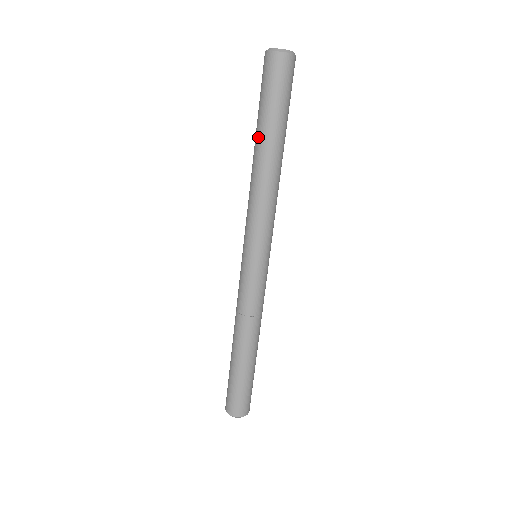
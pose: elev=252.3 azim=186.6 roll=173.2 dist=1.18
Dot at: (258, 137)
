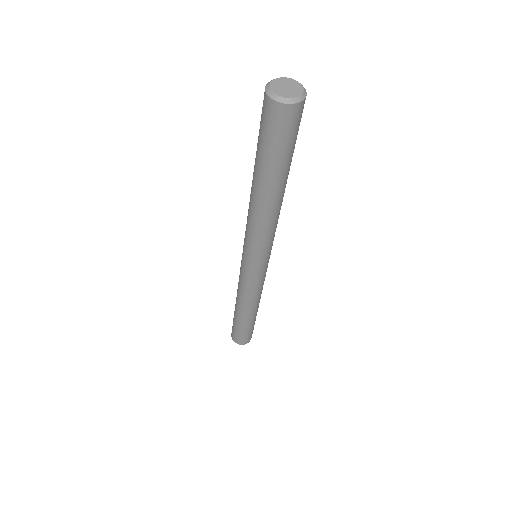
Dot at: occluded
